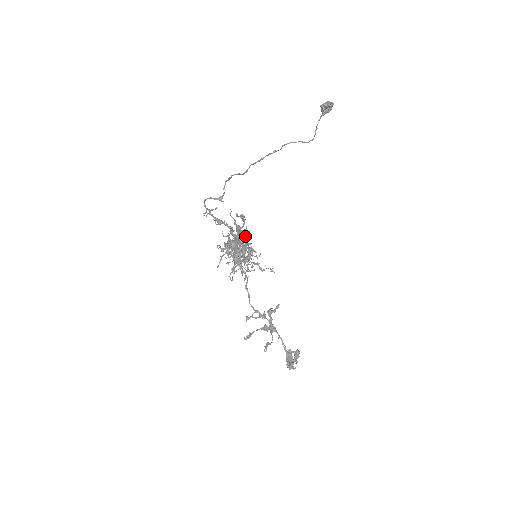
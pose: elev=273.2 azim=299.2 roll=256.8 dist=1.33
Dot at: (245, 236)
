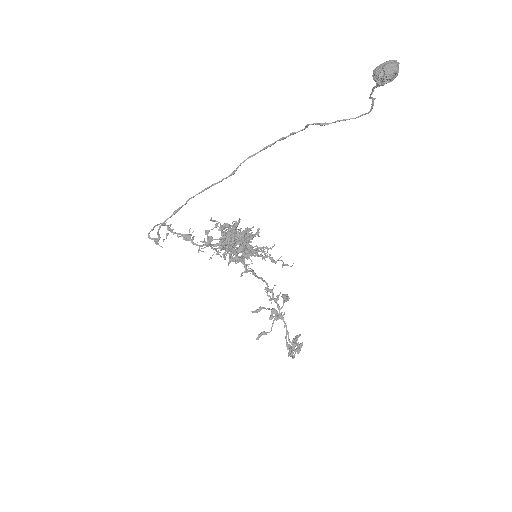
Dot at: (237, 239)
